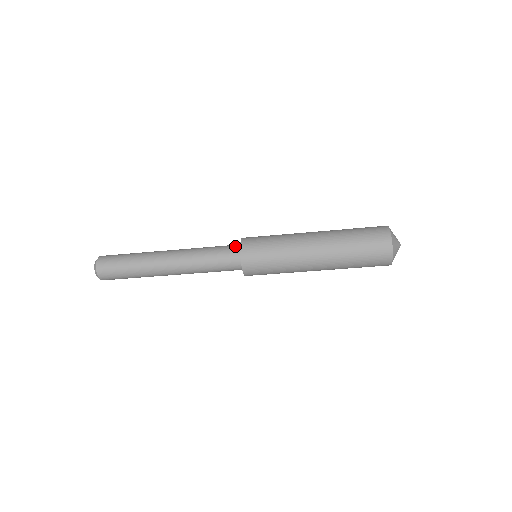
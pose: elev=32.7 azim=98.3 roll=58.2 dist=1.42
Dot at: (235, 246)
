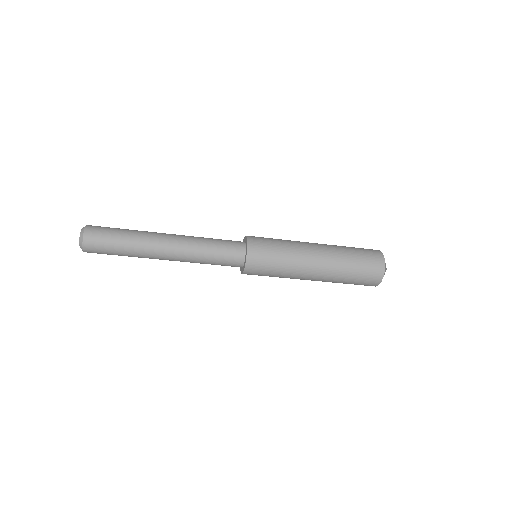
Dot at: (239, 254)
